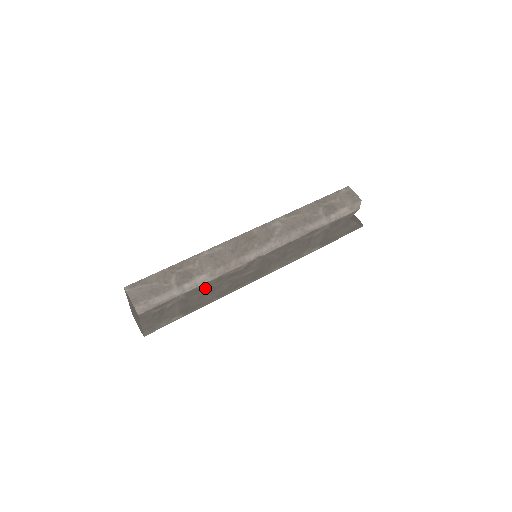
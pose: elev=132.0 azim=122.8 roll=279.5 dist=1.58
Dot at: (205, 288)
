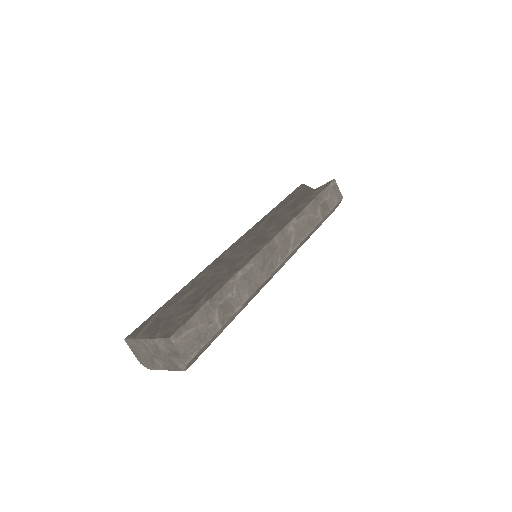
Dot at: occluded
